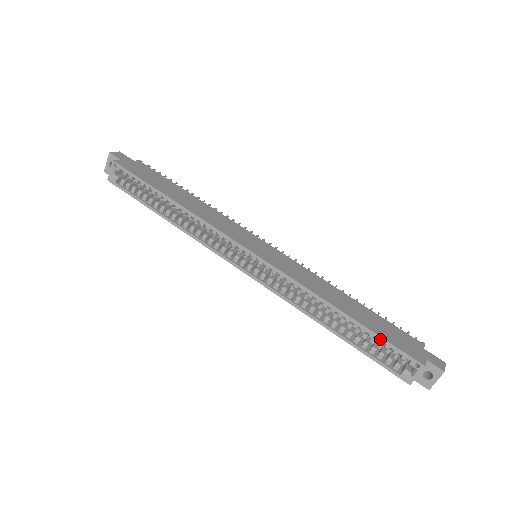
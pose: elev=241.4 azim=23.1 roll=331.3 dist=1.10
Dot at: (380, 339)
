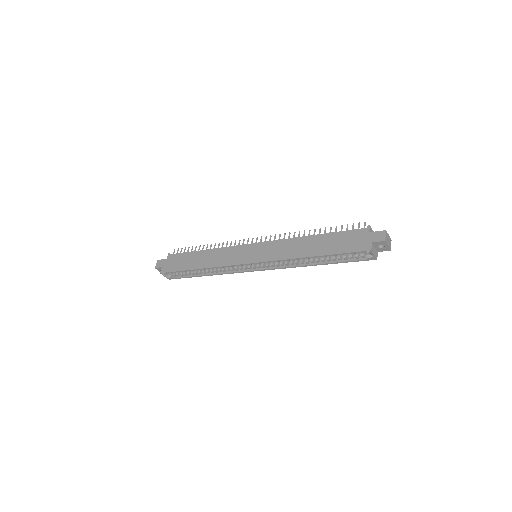
Dot at: occluded
